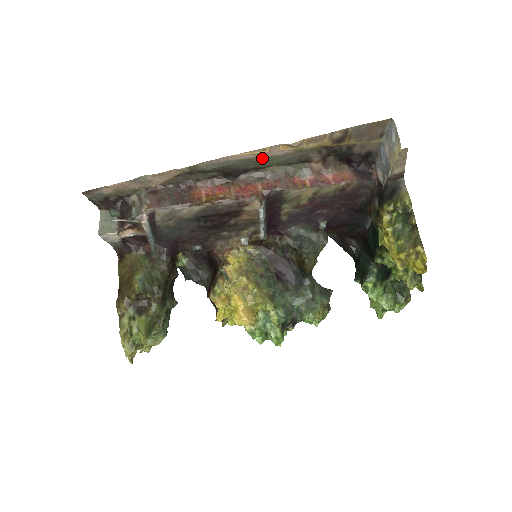
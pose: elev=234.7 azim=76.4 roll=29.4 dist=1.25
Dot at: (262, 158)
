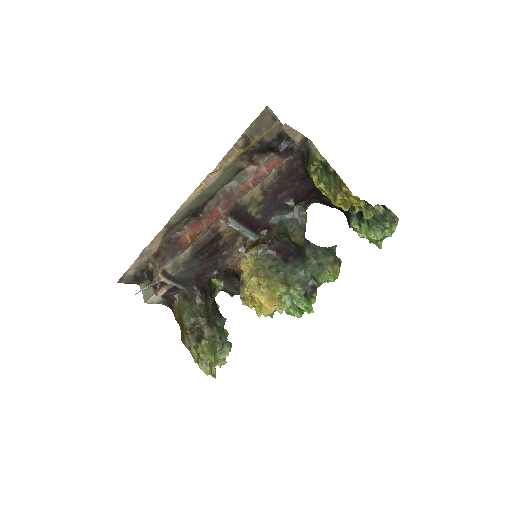
Dot at: (206, 190)
